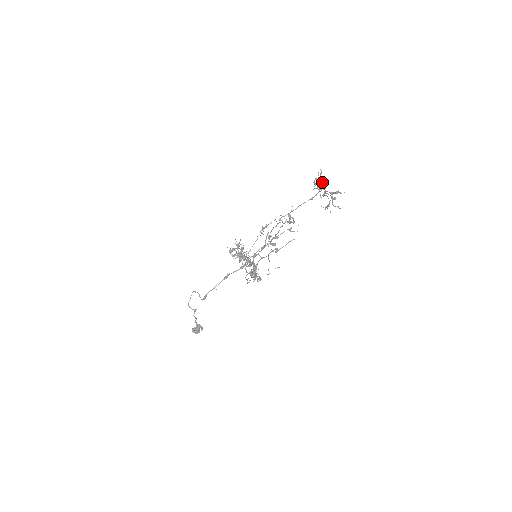
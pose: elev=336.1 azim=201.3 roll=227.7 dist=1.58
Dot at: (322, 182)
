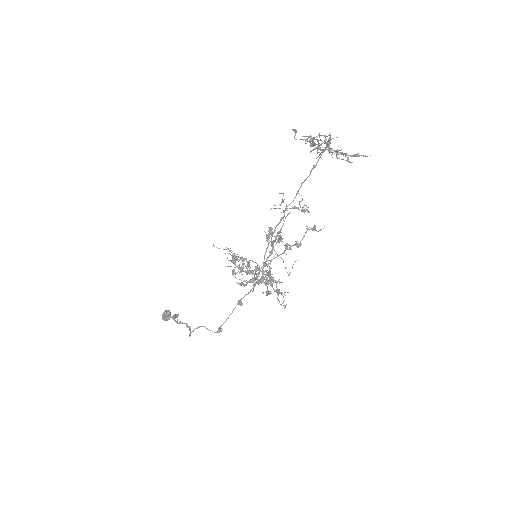
Dot at: occluded
